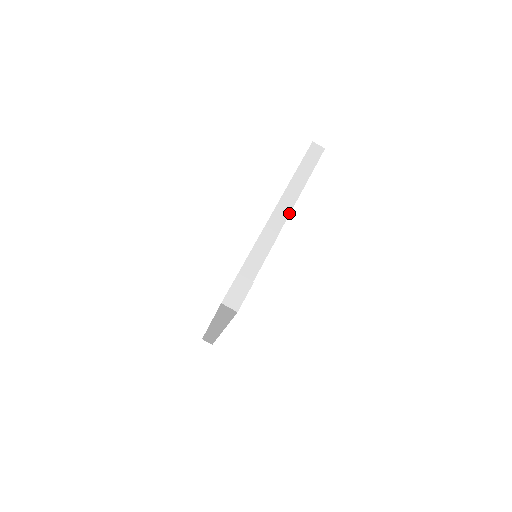
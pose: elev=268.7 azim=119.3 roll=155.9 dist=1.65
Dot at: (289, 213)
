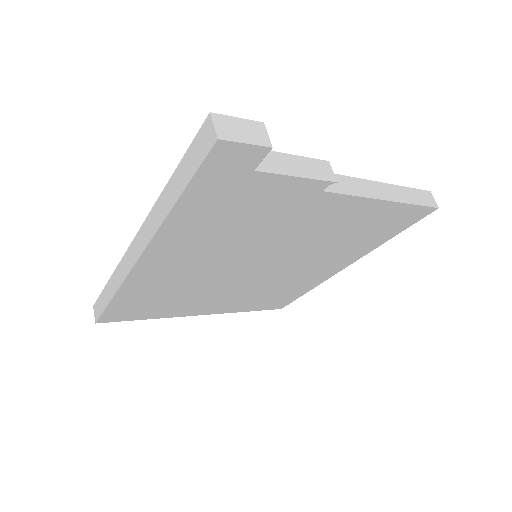
Dot at: (360, 195)
